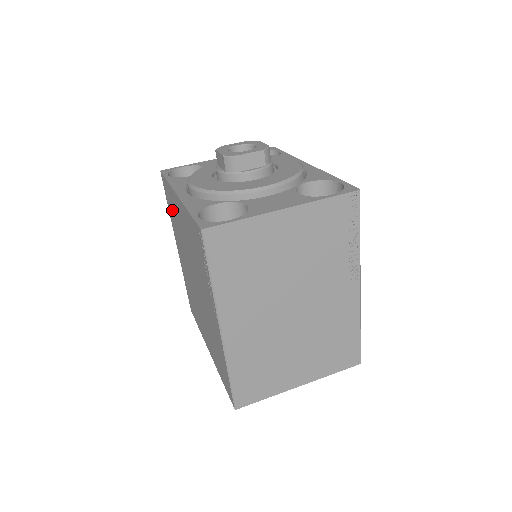
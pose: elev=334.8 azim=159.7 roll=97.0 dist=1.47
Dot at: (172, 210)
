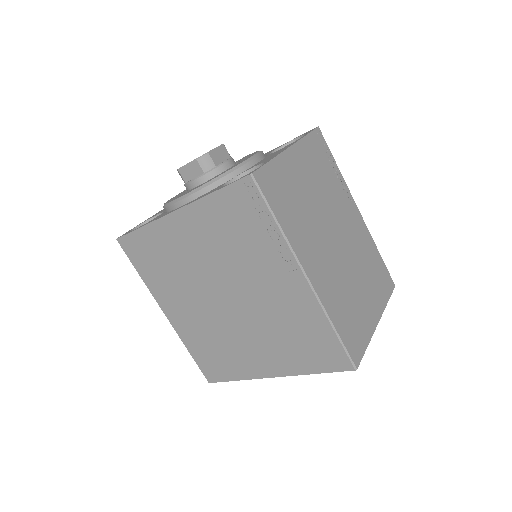
Dot at: (154, 261)
